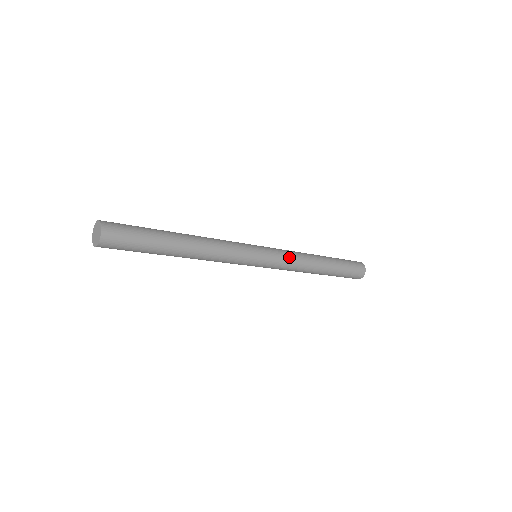
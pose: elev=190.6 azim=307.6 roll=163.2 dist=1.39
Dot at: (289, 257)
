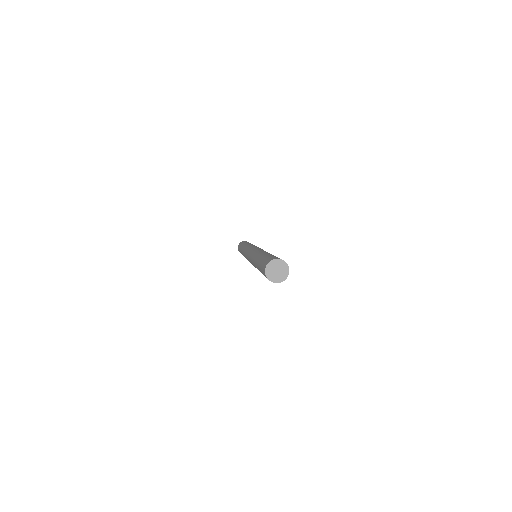
Dot at: occluded
